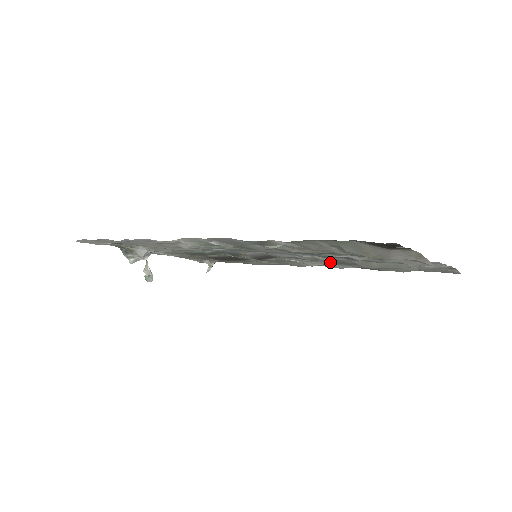
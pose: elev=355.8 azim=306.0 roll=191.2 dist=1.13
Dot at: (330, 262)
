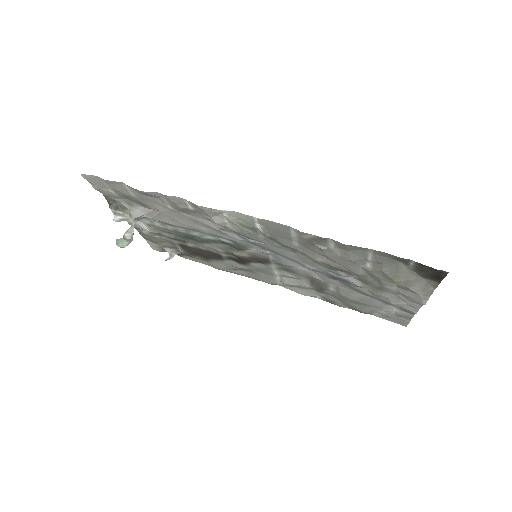
Dot at: (313, 284)
